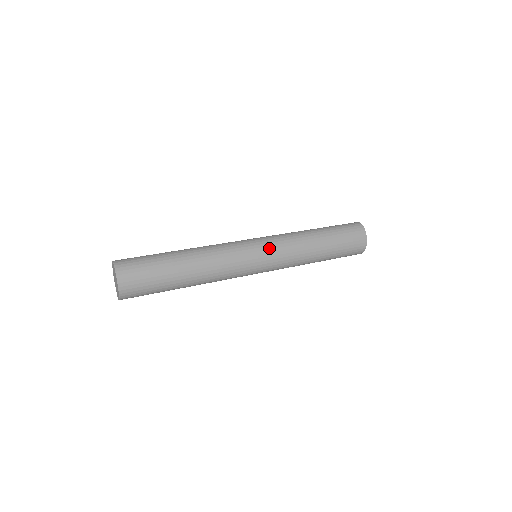
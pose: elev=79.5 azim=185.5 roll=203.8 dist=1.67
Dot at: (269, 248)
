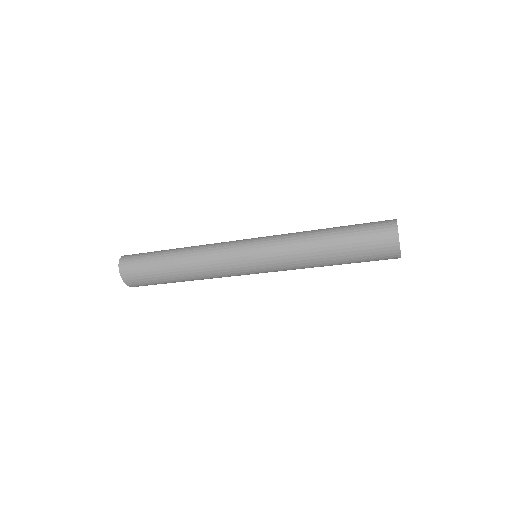
Dot at: (261, 257)
